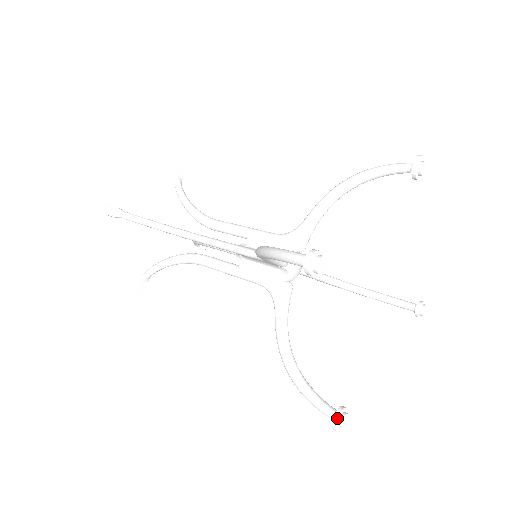
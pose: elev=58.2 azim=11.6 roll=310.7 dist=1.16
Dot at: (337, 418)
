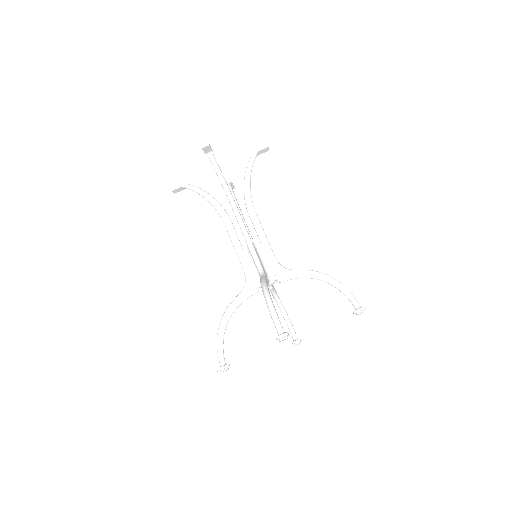
Dot at: (224, 368)
